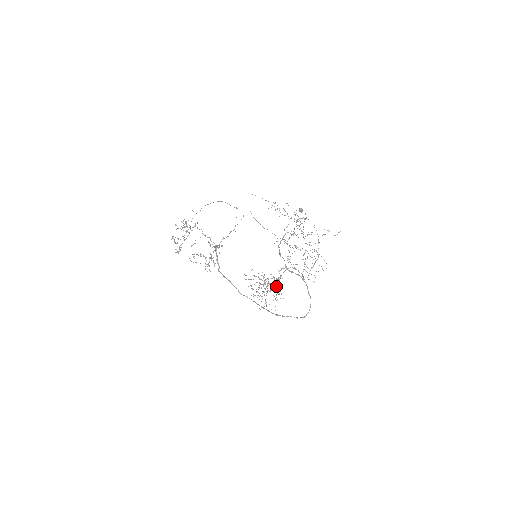
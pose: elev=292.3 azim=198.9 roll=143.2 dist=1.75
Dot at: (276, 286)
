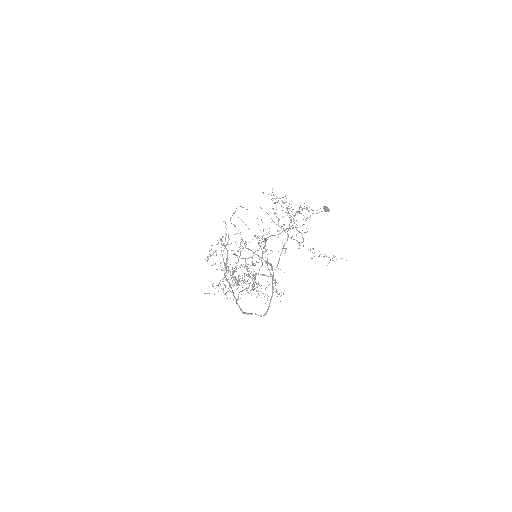
Dot at: (258, 283)
